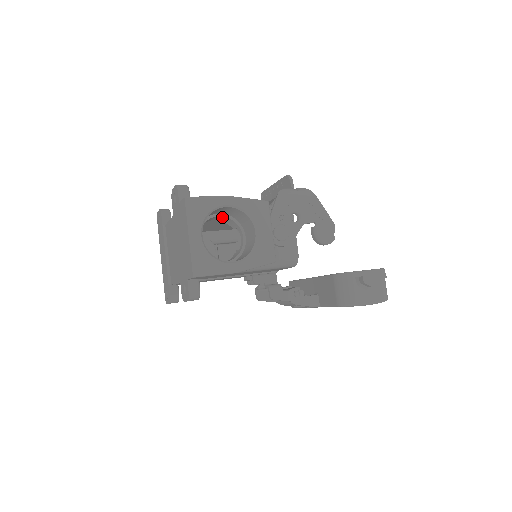
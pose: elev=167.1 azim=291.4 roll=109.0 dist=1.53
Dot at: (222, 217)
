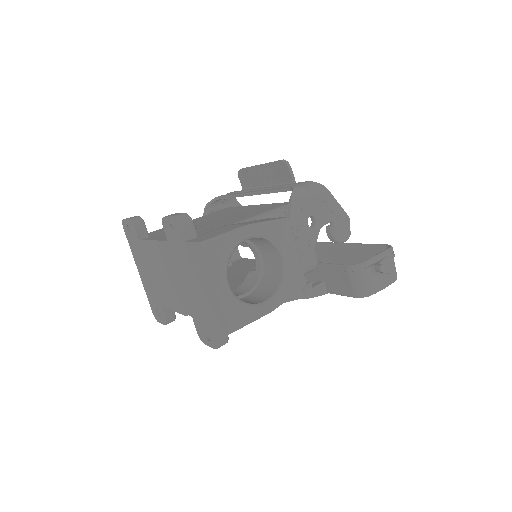
Dot at: occluded
